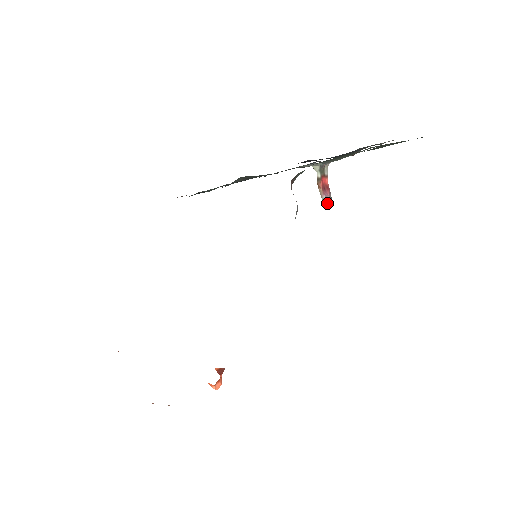
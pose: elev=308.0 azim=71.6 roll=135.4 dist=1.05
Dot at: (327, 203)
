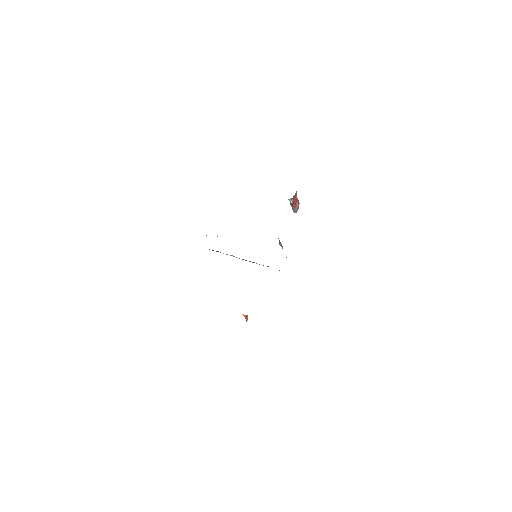
Dot at: occluded
